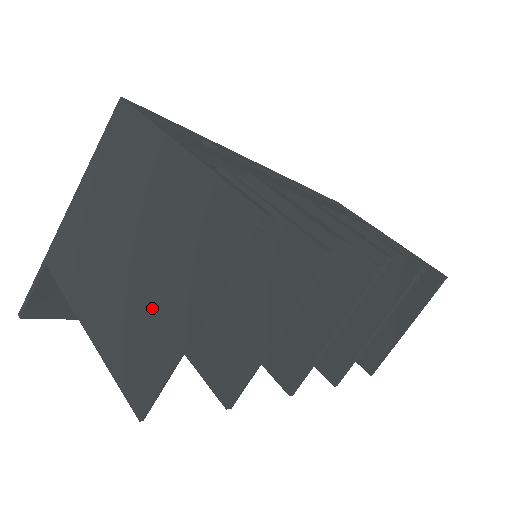
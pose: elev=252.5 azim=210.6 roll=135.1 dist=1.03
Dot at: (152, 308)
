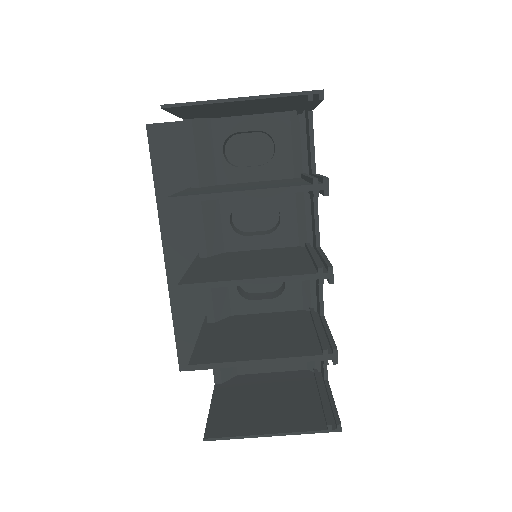
Dot at: occluded
